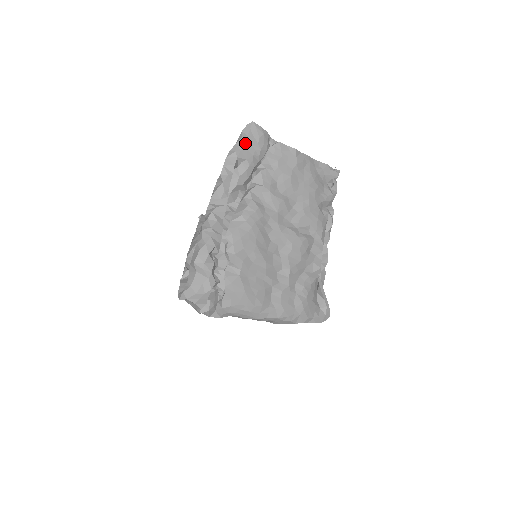
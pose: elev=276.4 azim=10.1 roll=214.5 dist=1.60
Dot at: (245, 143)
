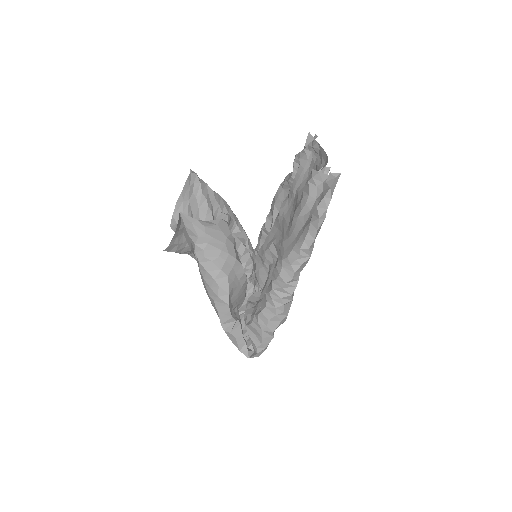
Dot at: (329, 201)
